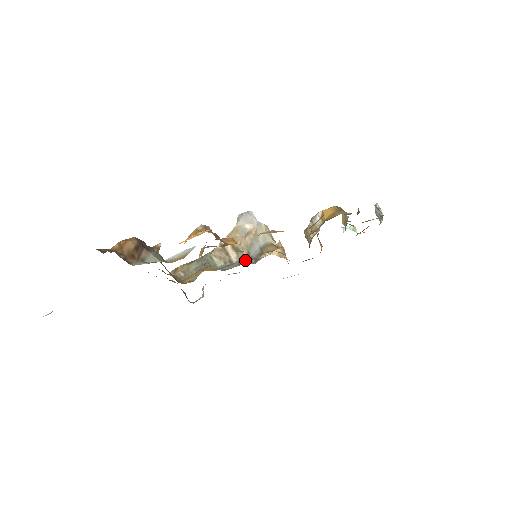
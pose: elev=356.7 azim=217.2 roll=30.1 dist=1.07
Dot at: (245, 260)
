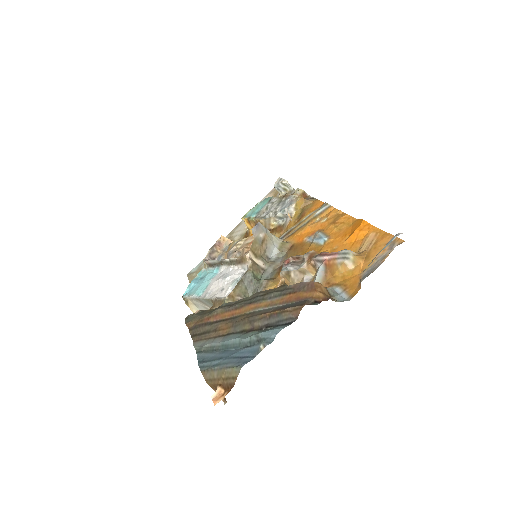
Dot at: (275, 263)
